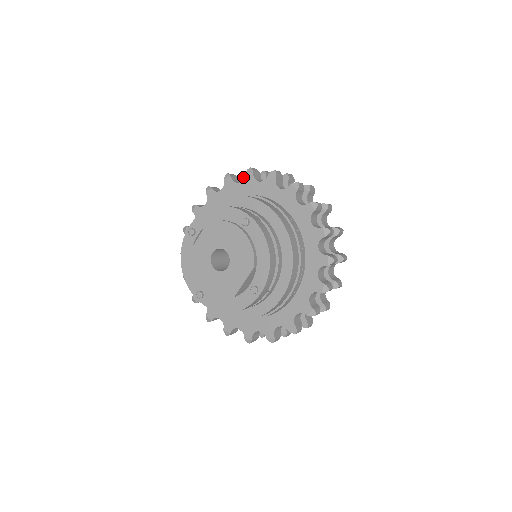
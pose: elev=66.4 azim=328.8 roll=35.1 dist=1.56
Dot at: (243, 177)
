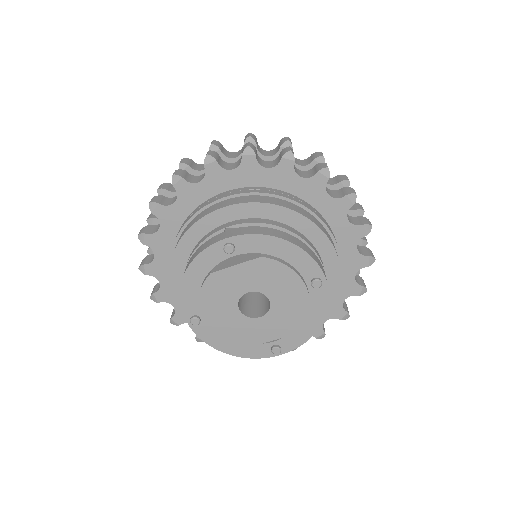
Dot at: occluded
